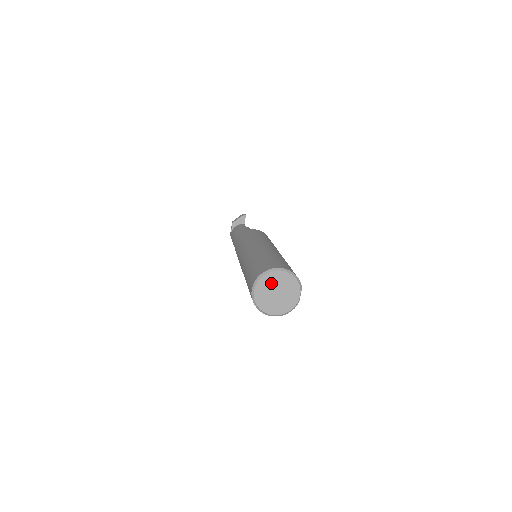
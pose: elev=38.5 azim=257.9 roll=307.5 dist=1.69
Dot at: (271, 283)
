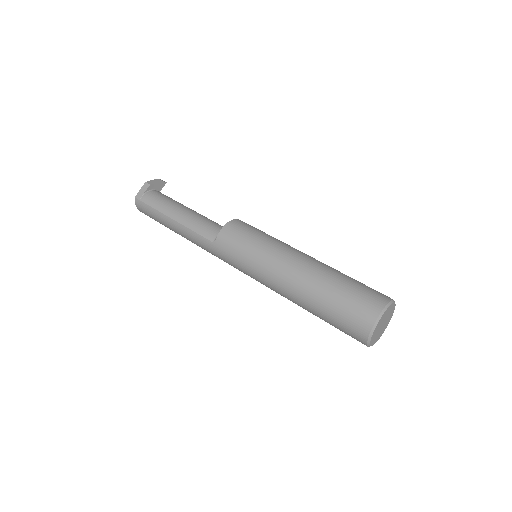
Dot at: (387, 314)
